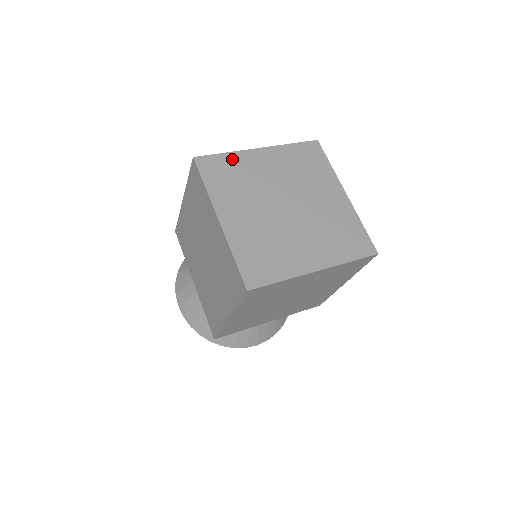
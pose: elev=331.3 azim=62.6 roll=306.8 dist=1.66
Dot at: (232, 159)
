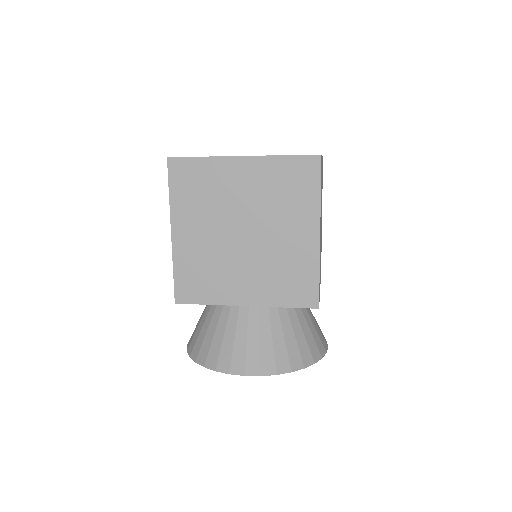
Dot at: occluded
